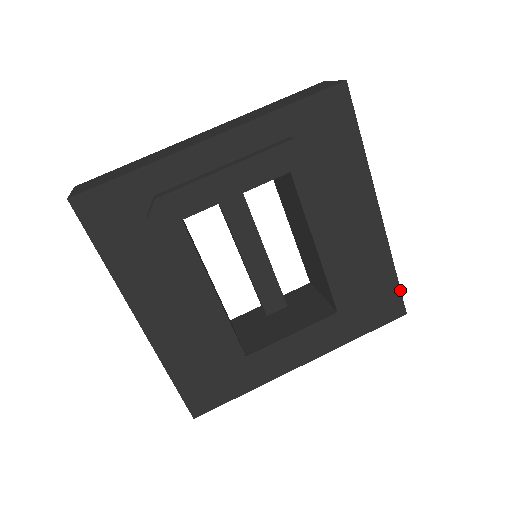
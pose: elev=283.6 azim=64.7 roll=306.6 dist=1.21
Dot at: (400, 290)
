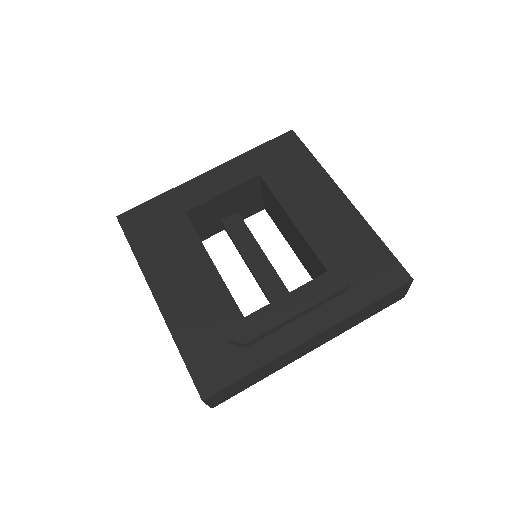
Dot at: (395, 257)
